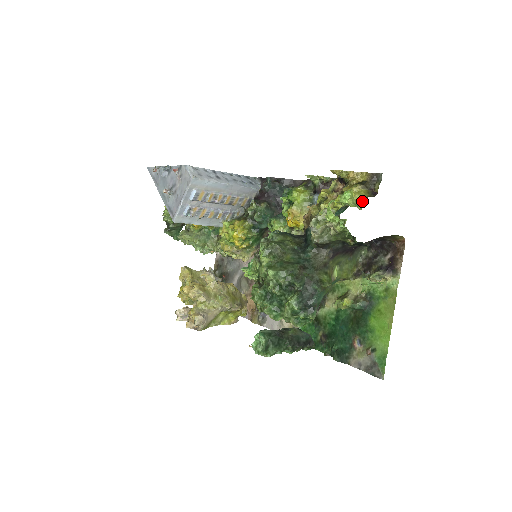
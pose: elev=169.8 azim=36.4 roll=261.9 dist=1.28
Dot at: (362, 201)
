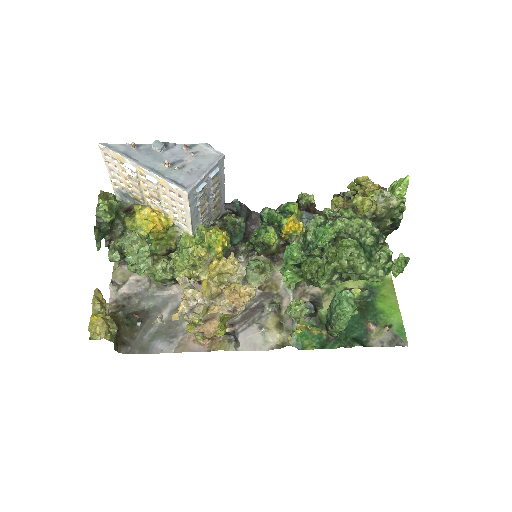
Dot at: occluded
